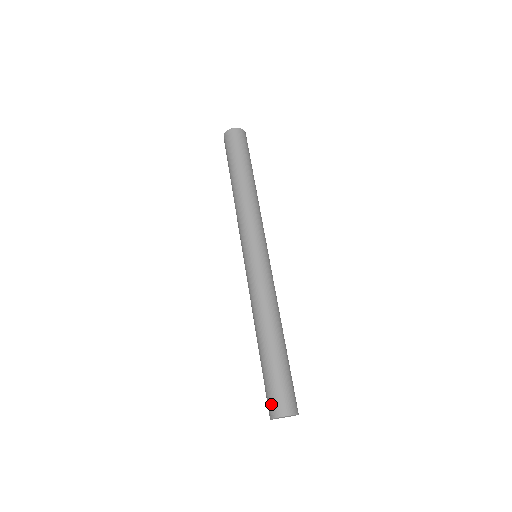
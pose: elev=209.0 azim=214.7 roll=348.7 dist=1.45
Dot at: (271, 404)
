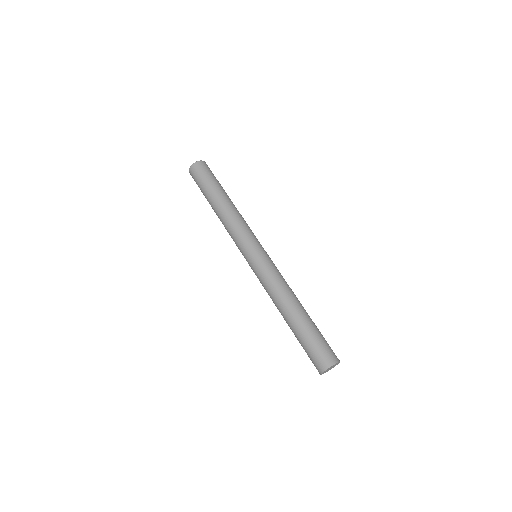
Dot at: (315, 364)
